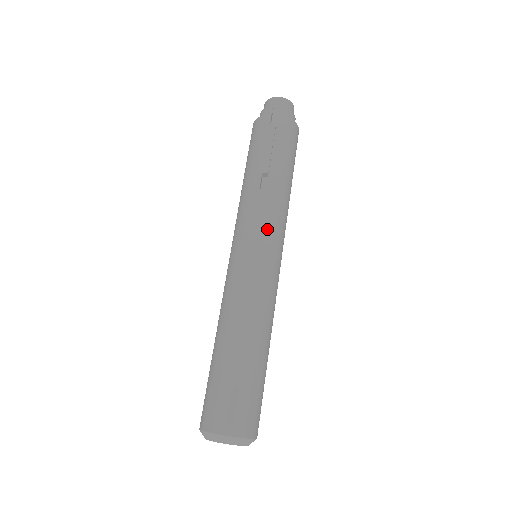
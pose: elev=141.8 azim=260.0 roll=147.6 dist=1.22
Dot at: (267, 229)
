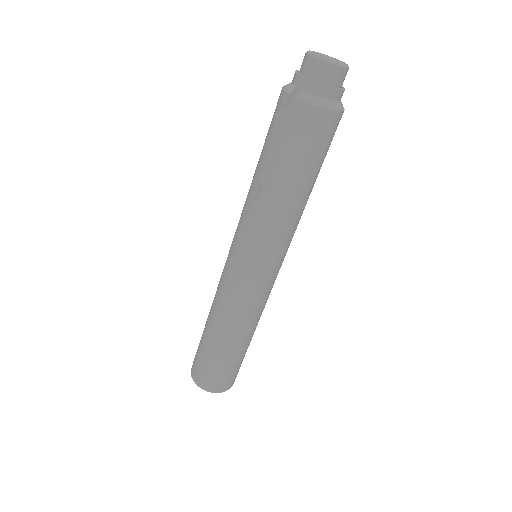
Dot at: (251, 248)
